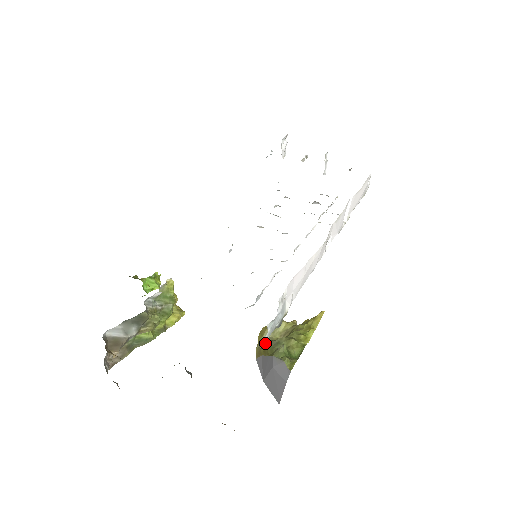
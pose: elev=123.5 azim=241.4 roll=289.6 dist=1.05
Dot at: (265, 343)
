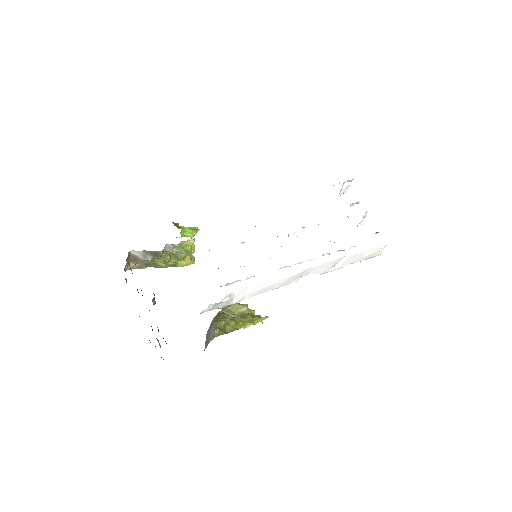
Dot at: occluded
